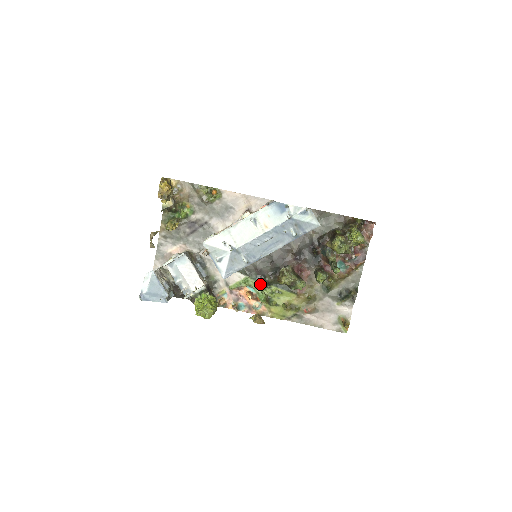
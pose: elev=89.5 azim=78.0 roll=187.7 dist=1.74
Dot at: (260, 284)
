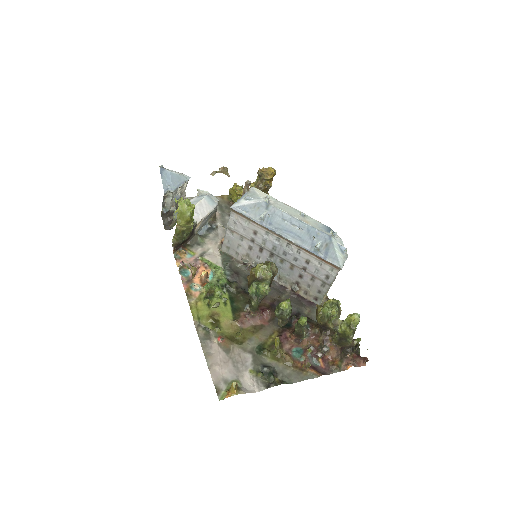
Dot at: (224, 278)
